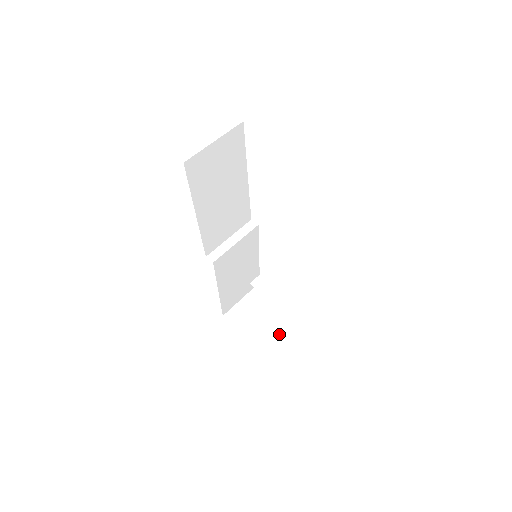
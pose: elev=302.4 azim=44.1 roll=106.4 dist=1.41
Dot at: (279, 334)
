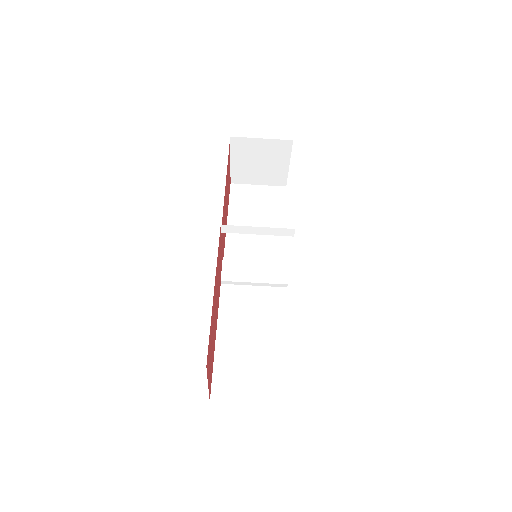
Dot at: (256, 182)
